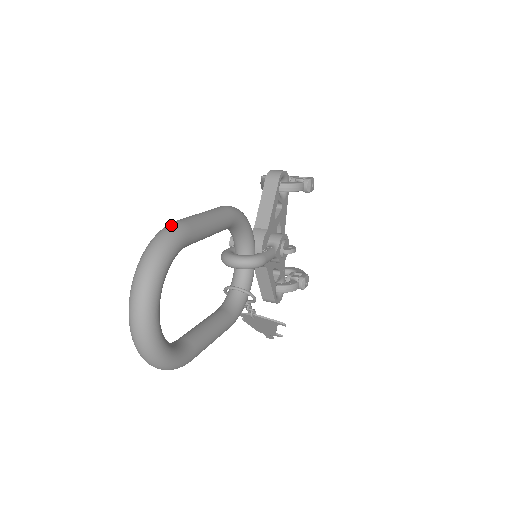
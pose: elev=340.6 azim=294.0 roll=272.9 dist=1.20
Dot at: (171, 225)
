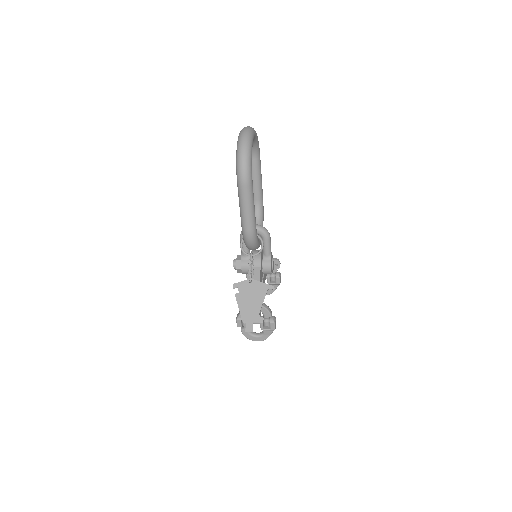
Dot at: occluded
